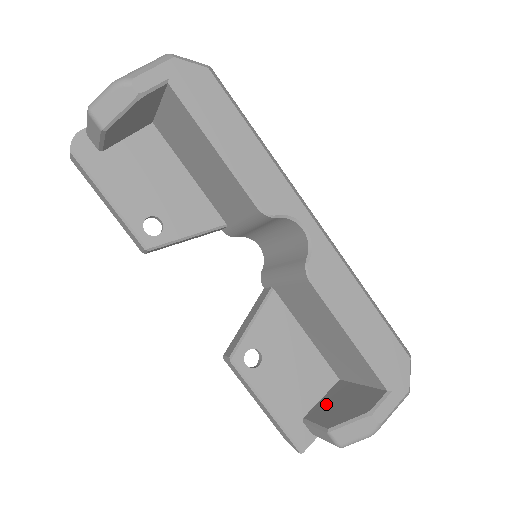
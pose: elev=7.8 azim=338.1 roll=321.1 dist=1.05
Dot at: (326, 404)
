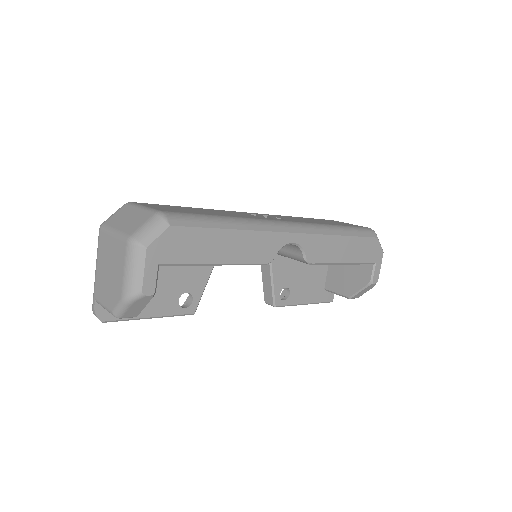
Dot at: (334, 277)
